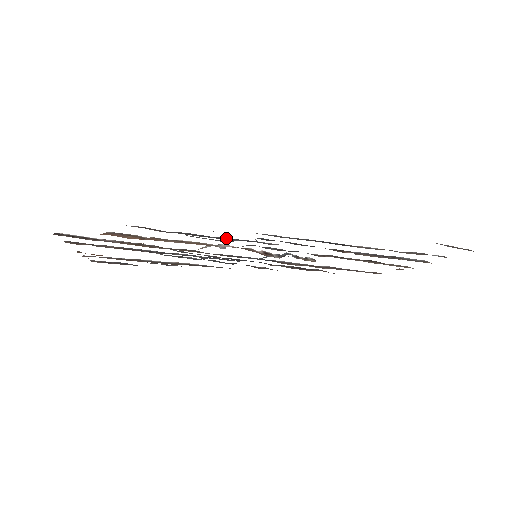
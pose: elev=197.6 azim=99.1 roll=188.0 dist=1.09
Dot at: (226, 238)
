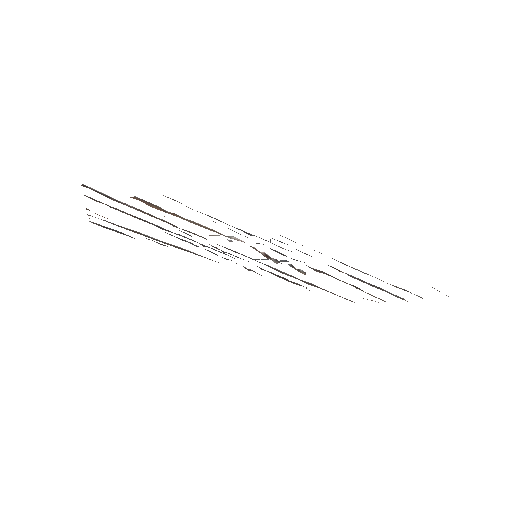
Dot at: (244, 231)
